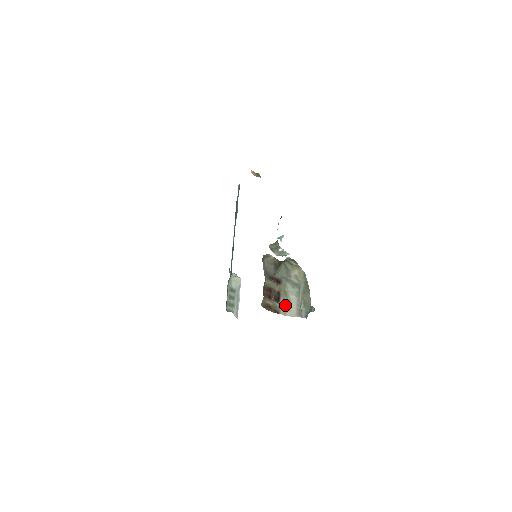
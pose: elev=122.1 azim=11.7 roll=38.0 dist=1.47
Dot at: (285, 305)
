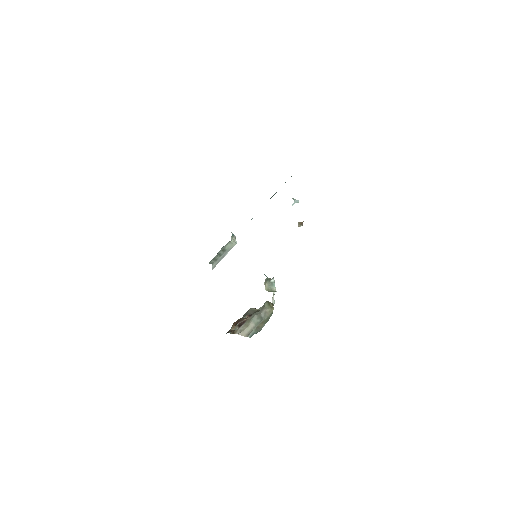
Dot at: (243, 328)
